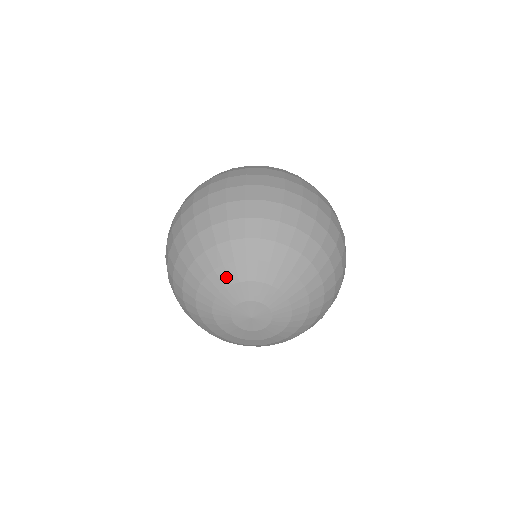
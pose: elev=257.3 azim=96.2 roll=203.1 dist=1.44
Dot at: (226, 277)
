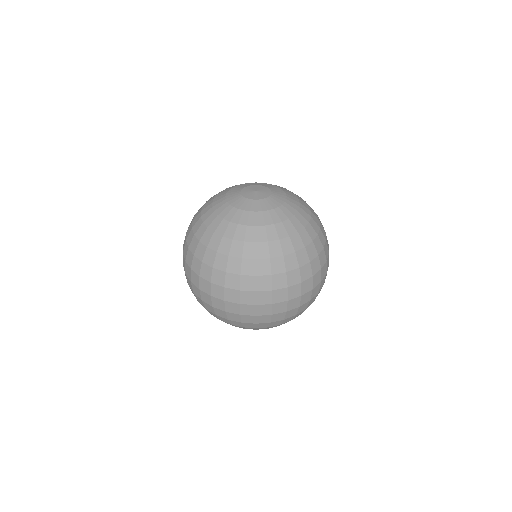
Dot at: occluded
